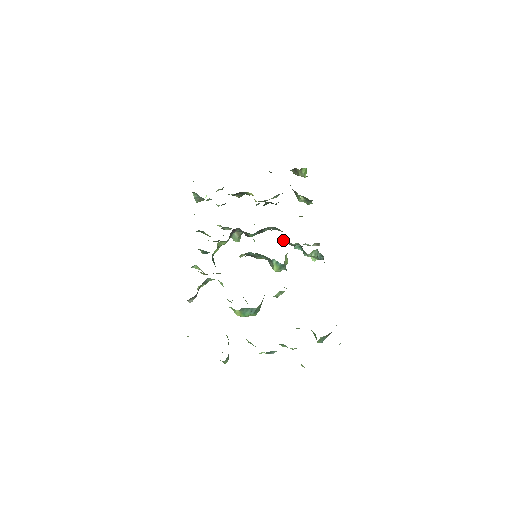
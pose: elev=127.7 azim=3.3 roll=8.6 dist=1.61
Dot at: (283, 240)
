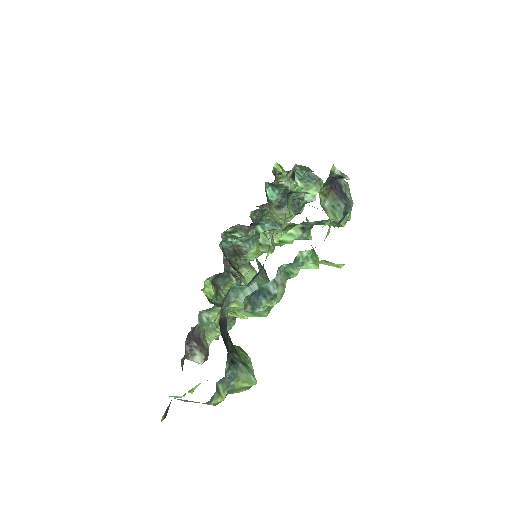
Dot at: occluded
